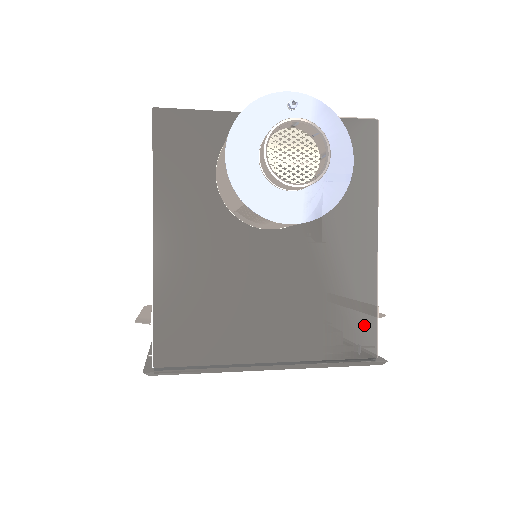
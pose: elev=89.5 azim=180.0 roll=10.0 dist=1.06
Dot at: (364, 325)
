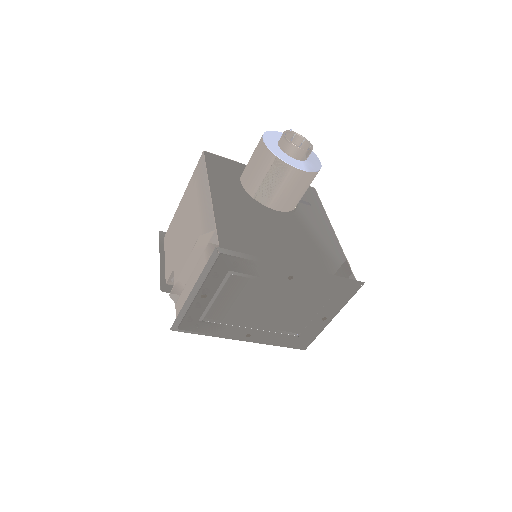
Dot at: (343, 265)
